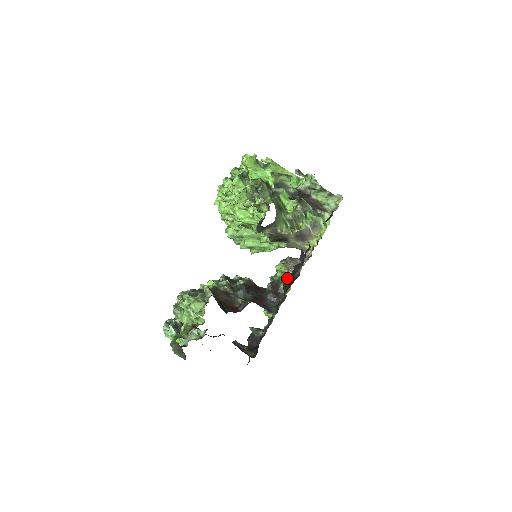
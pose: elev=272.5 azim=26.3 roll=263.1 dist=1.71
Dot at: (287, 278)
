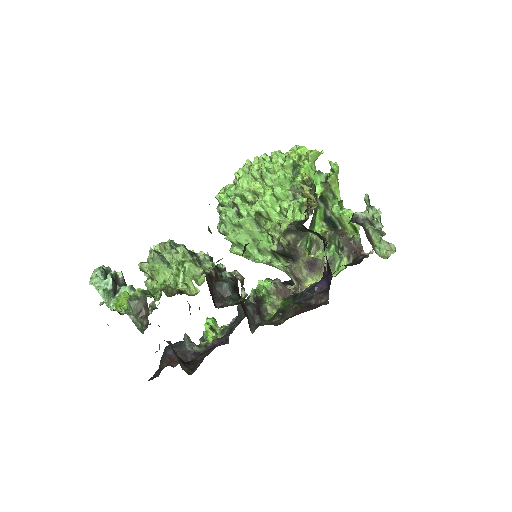
Dot at: (280, 300)
